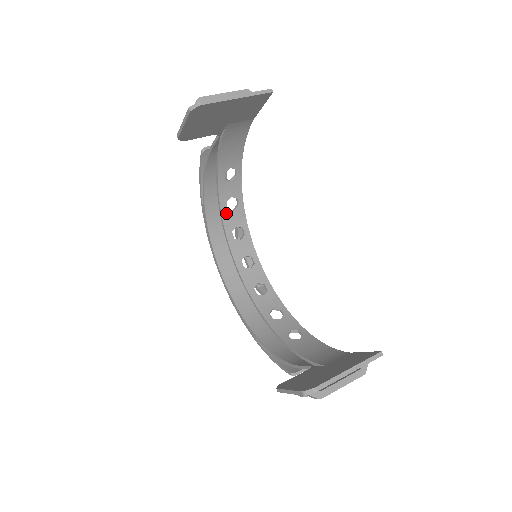
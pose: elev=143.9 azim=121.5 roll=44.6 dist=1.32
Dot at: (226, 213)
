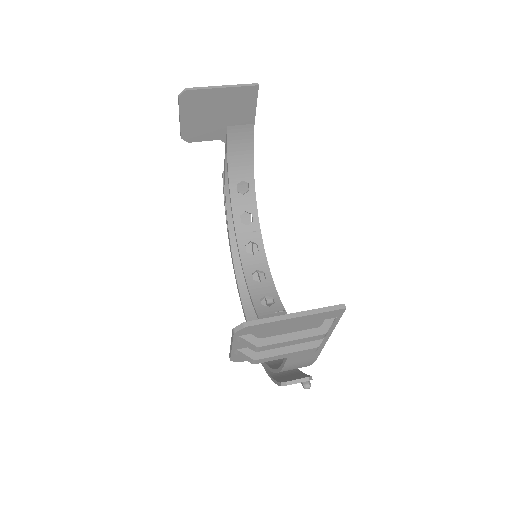
Dot at: (240, 227)
